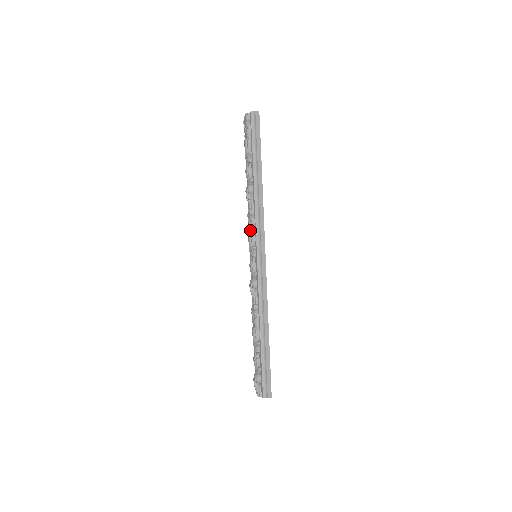
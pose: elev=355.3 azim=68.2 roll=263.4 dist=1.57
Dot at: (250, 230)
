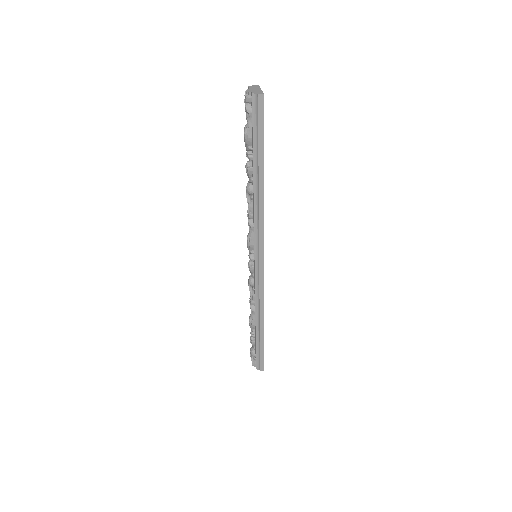
Dot at: occluded
